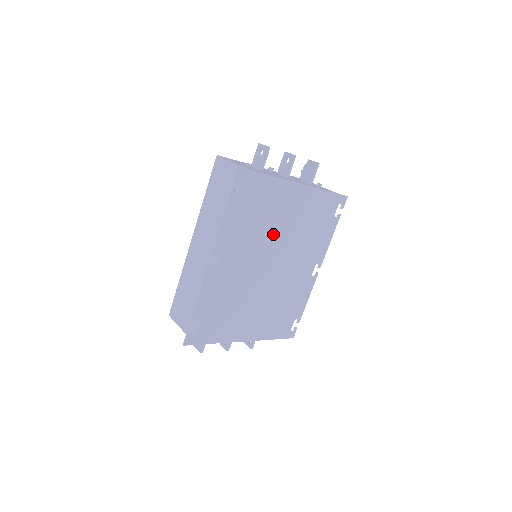
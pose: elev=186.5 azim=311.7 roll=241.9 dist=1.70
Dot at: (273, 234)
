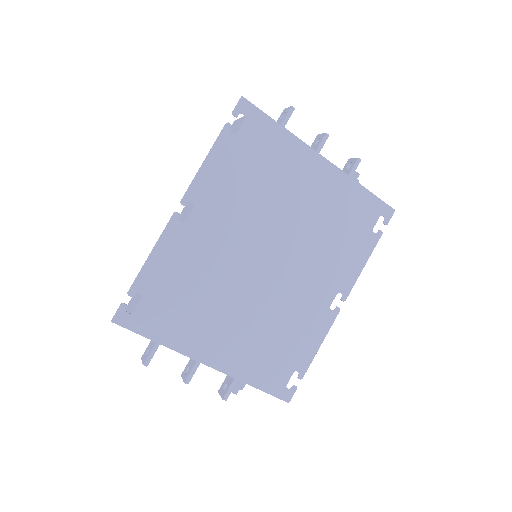
Dot at: (277, 213)
